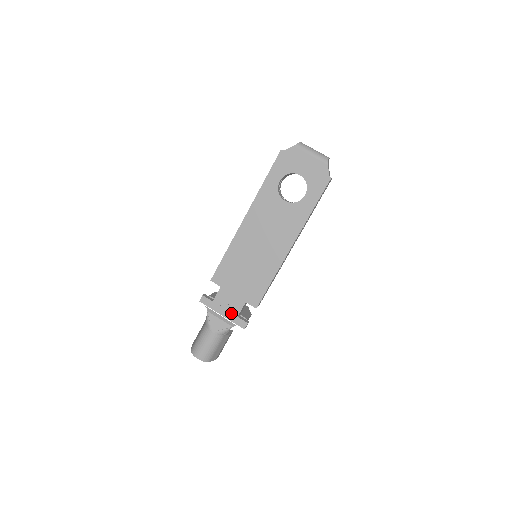
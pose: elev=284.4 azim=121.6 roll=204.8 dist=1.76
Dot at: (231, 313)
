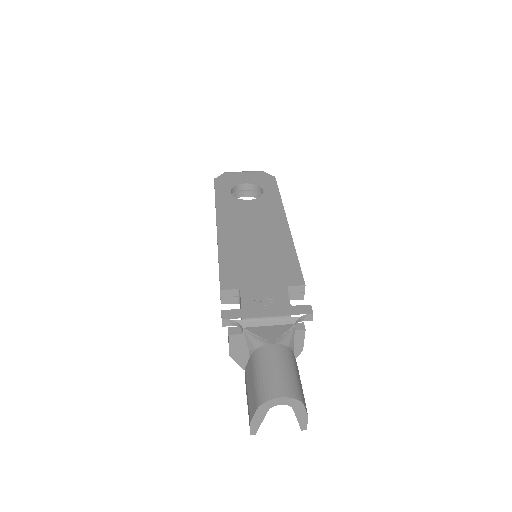
Dot at: (278, 307)
